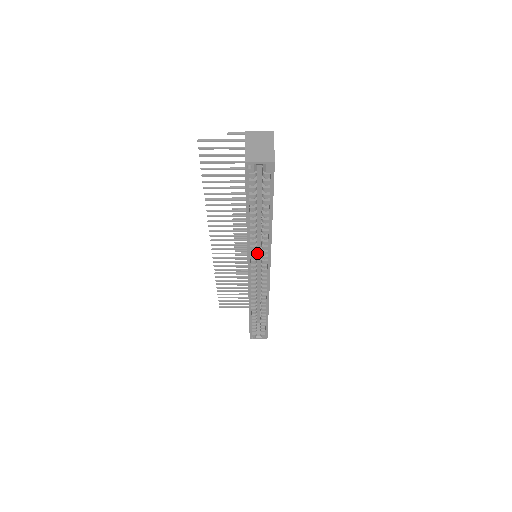
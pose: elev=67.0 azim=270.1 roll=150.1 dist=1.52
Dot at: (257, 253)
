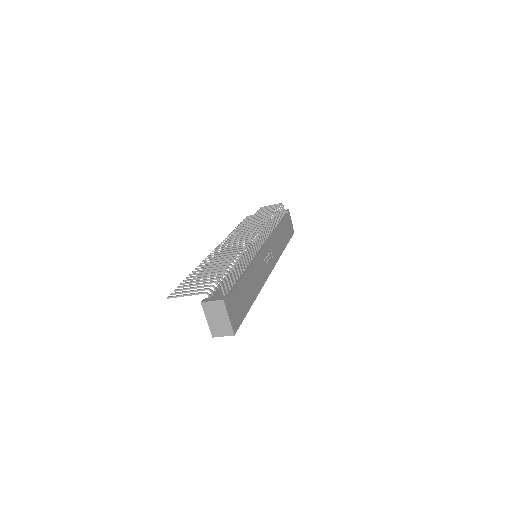
Dot at: occluded
